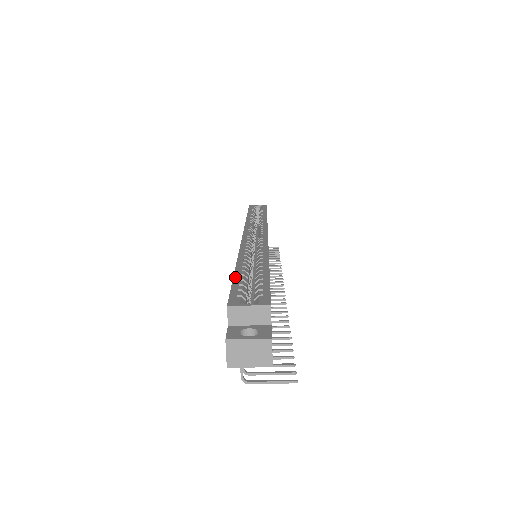
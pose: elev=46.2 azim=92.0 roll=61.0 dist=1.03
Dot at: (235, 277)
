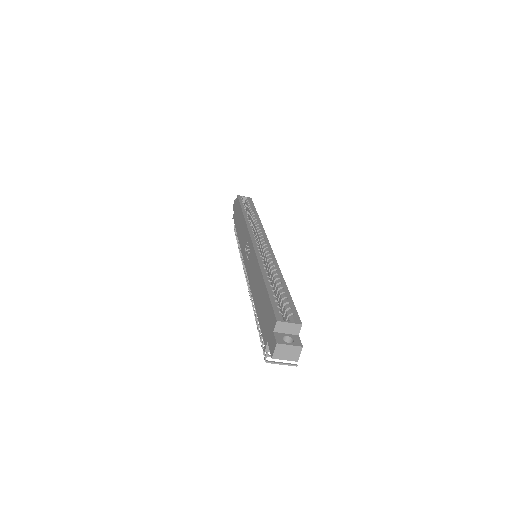
Dot at: (269, 292)
